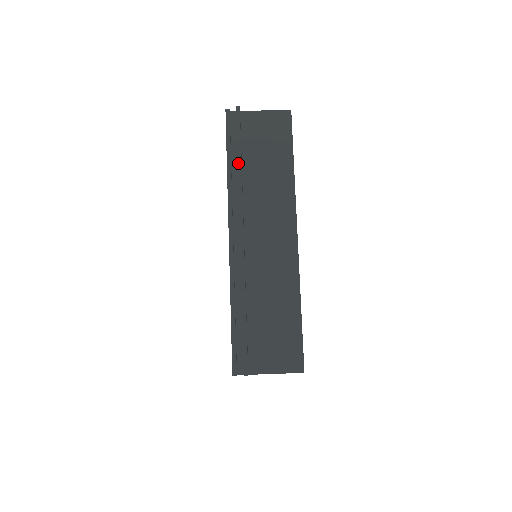
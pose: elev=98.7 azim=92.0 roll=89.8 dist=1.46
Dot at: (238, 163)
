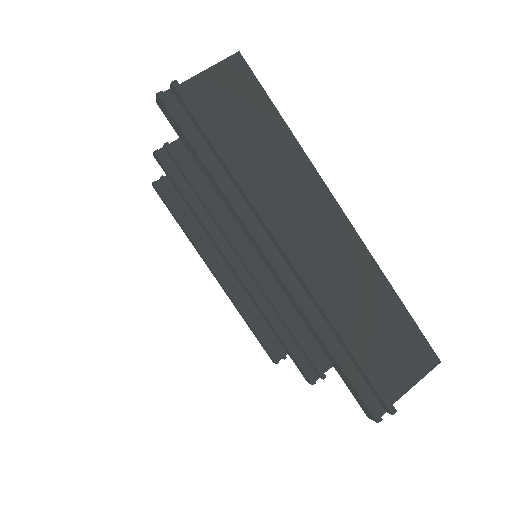
Dot at: (225, 161)
